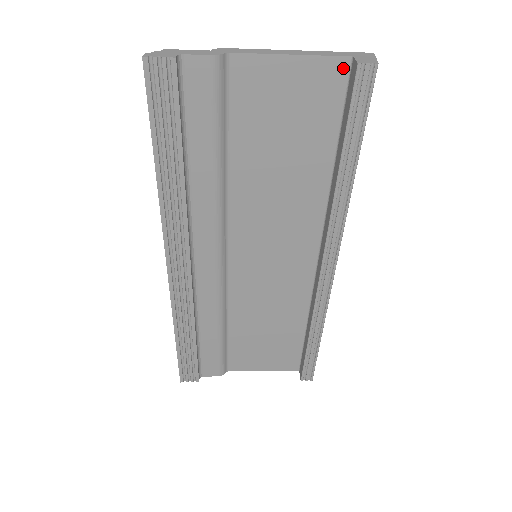
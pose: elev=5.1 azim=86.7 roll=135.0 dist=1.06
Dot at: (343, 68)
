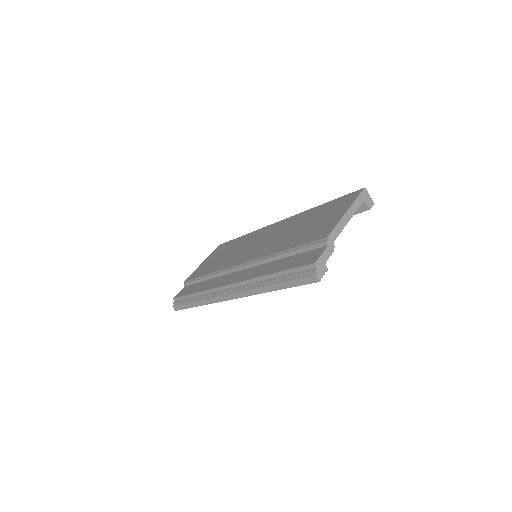
Dot at: occluded
